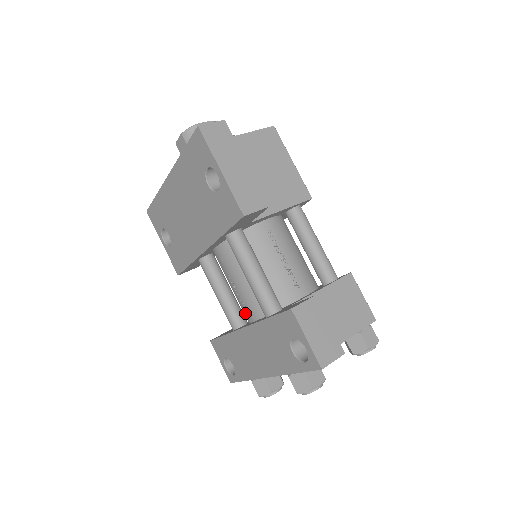
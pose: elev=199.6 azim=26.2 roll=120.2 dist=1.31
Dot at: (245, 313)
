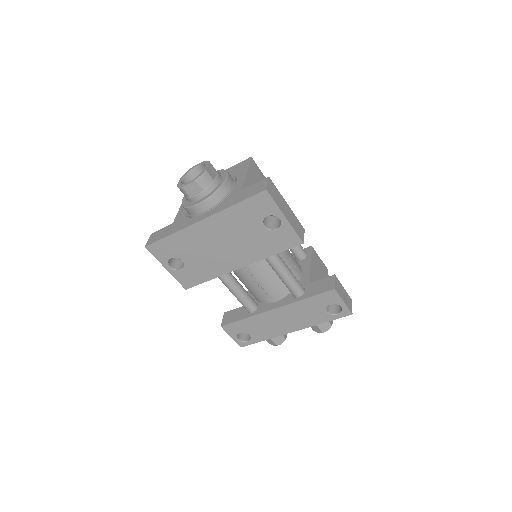
Dot at: (265, 298)
